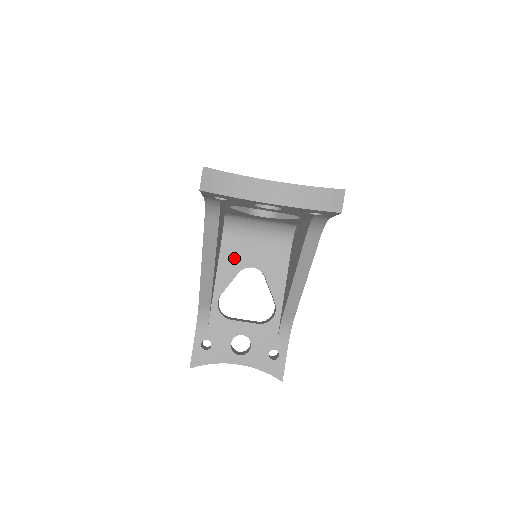
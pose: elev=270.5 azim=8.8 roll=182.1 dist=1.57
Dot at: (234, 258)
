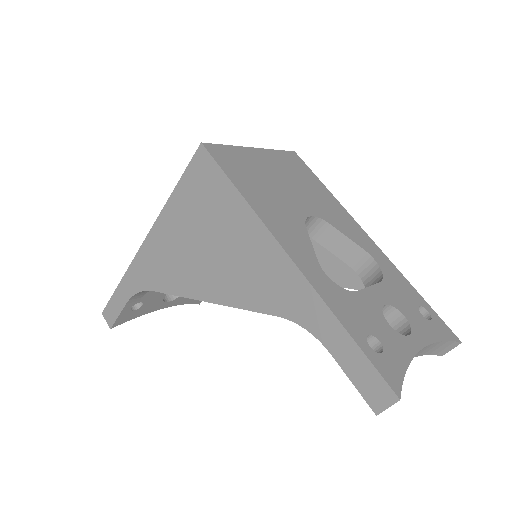
Dot at: occluded
